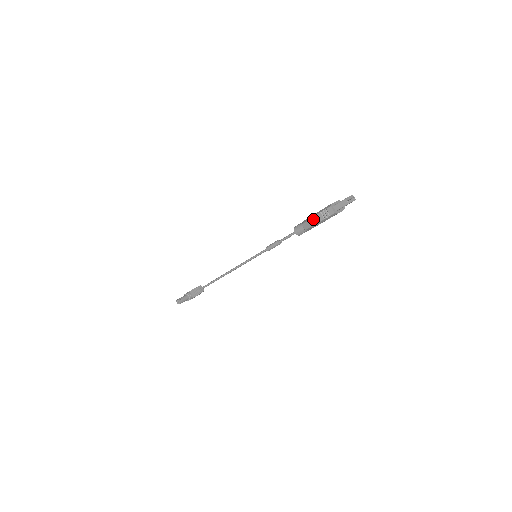
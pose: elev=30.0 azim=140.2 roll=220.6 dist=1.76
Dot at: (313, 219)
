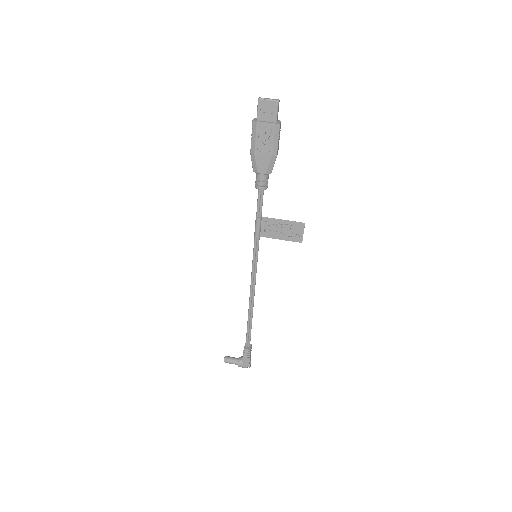
Dot at: occluded
